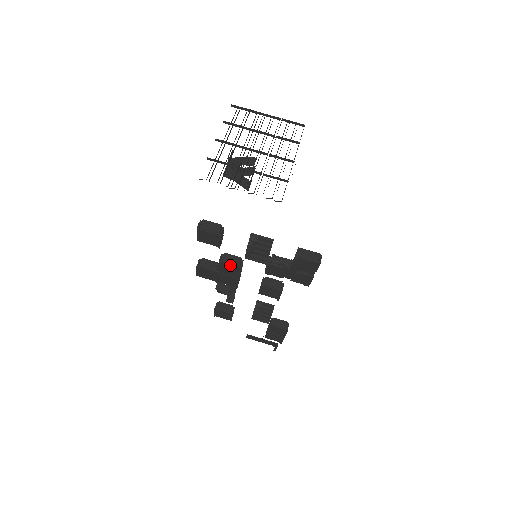
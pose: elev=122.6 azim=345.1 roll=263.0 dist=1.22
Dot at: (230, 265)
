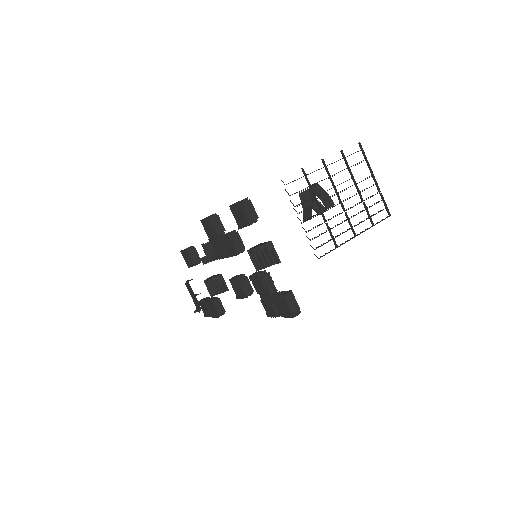
Dot at: (232, 244)
